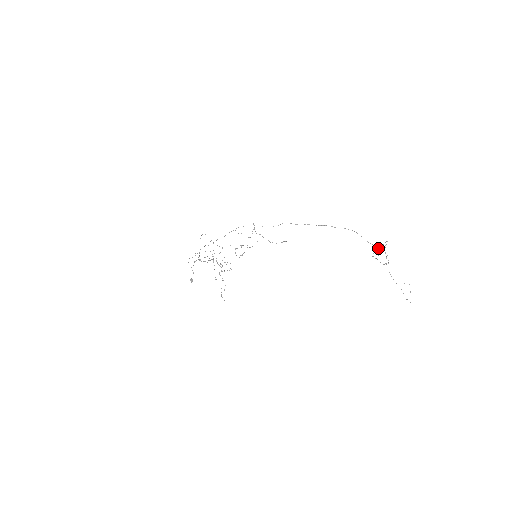
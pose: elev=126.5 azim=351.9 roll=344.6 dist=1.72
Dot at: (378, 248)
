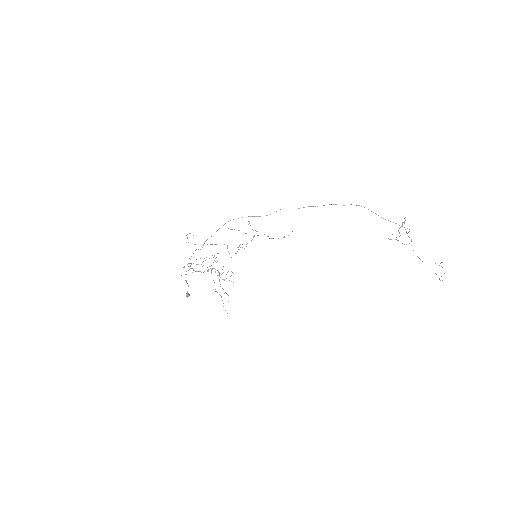
Dot at: (395, 223)
